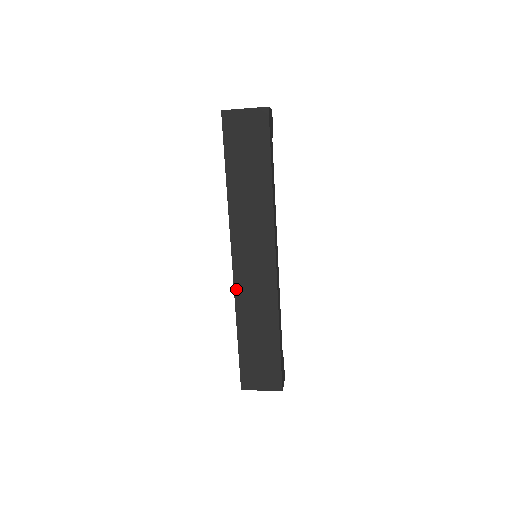
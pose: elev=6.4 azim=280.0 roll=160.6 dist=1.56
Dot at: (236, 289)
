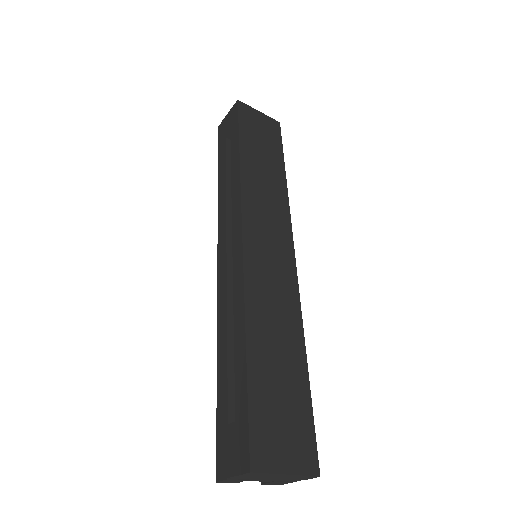
Dot at: (246, 274)
